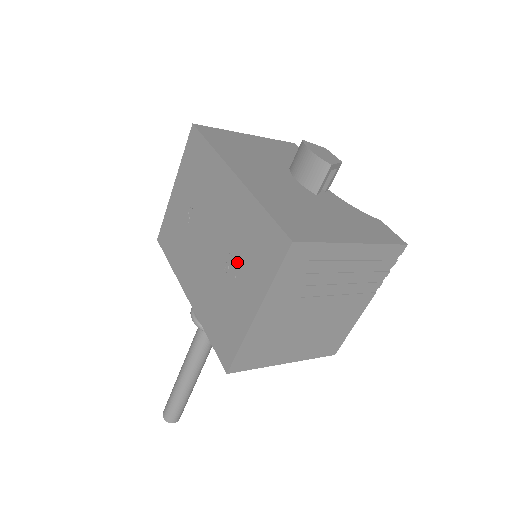
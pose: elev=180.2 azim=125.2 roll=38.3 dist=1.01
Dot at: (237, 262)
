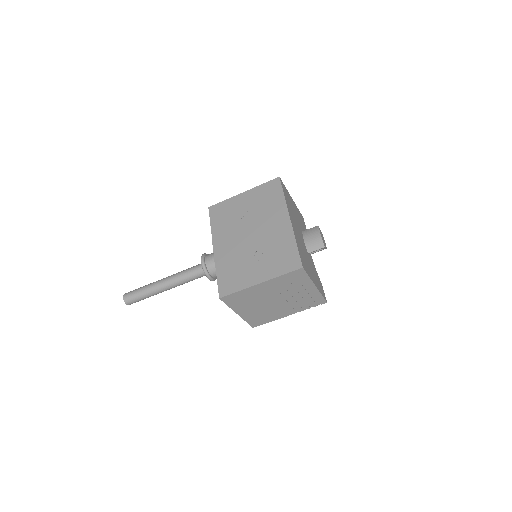
Dot at: (264, 255)
